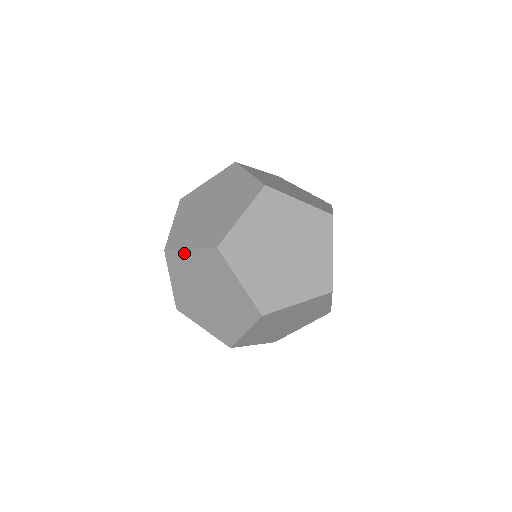
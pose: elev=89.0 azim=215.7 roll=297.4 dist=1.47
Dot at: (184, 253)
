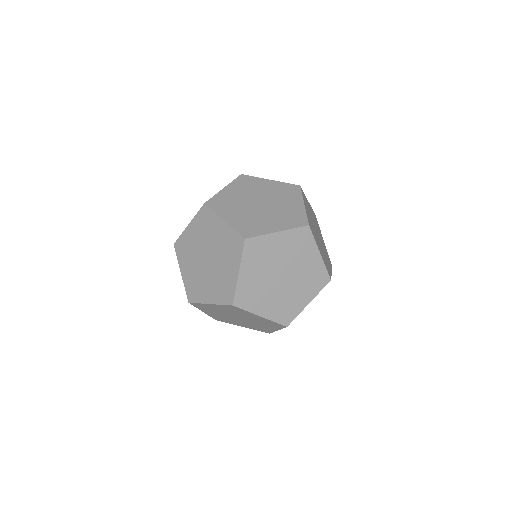
Dot at: (222, 193)
